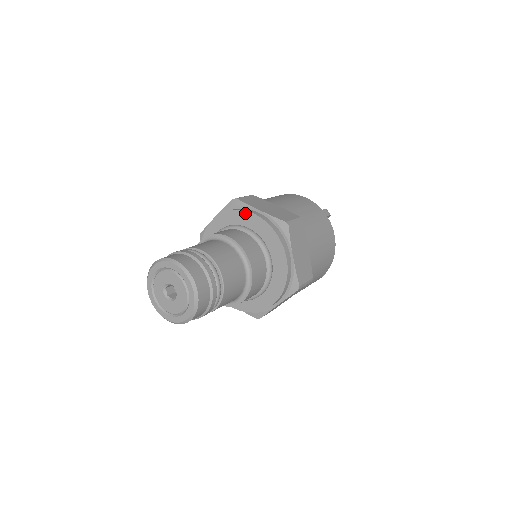
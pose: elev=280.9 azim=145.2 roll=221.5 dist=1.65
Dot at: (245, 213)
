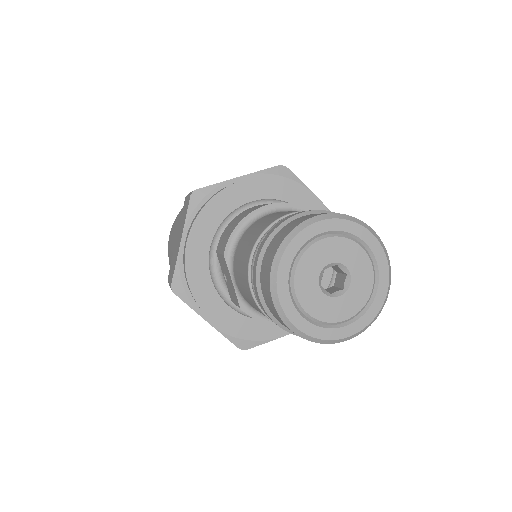
Dot at: (306, 193)
